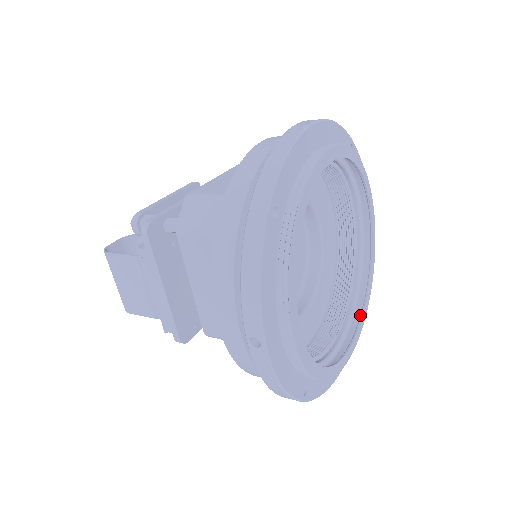
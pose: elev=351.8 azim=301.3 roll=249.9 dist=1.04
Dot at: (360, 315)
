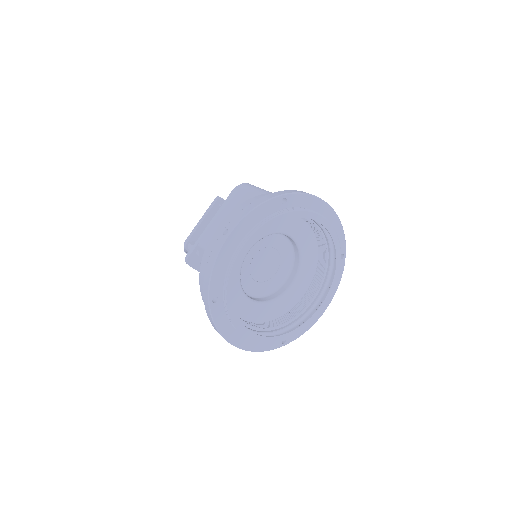
Dot at: (332, 280)
